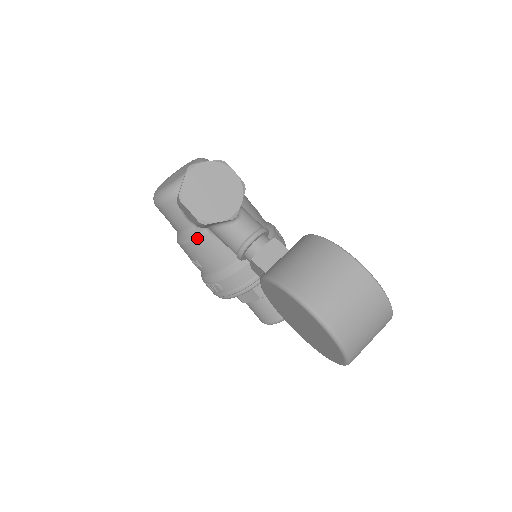
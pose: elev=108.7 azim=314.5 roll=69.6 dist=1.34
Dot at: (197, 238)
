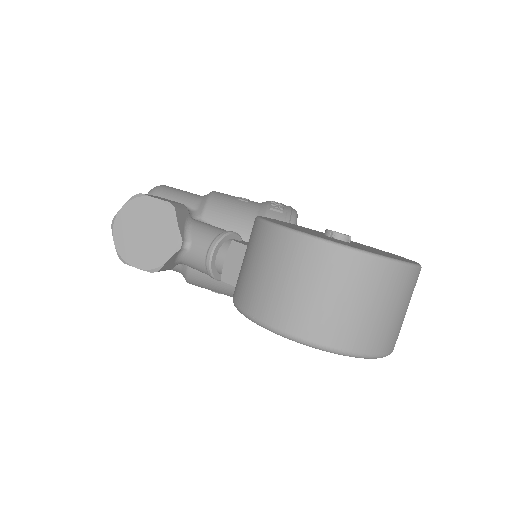
Dot at: (188, 274)
